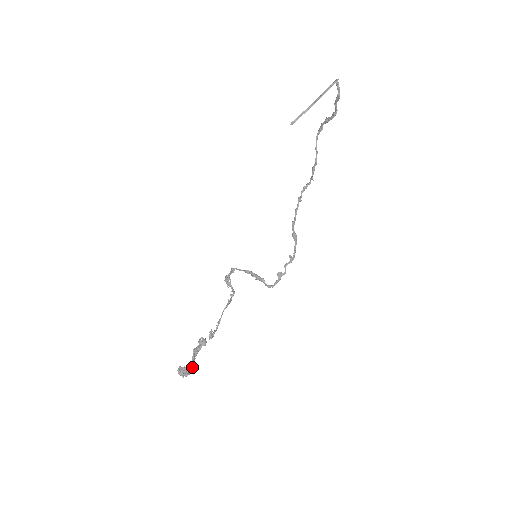
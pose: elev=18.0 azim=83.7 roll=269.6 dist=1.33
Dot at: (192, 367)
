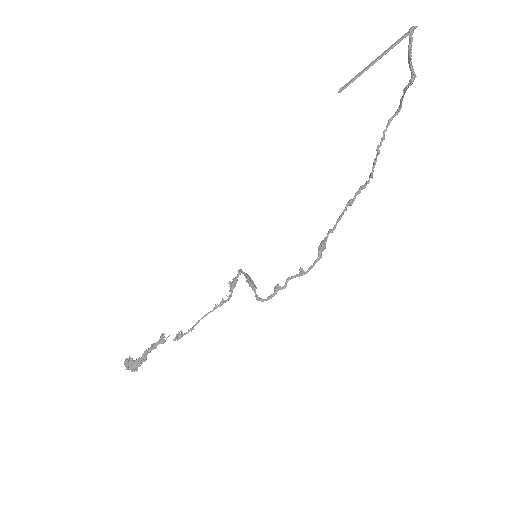
Dot at: (141, 363)
